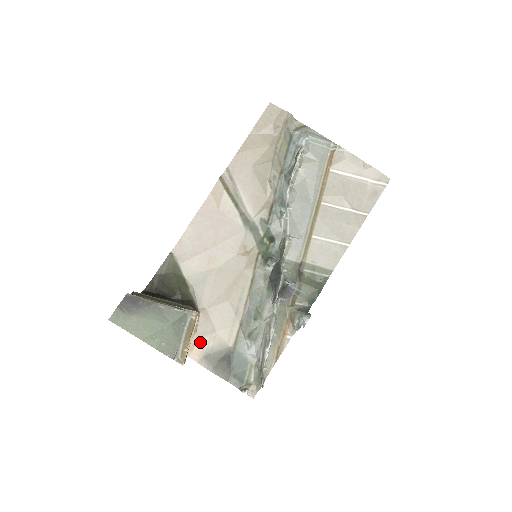
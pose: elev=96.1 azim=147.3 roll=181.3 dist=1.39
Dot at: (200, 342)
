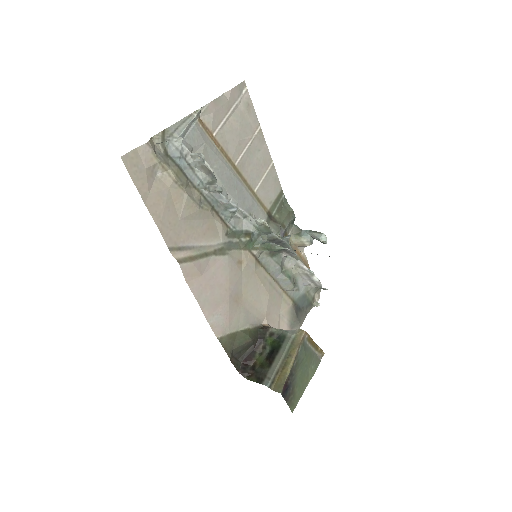
Dot at: occluded
